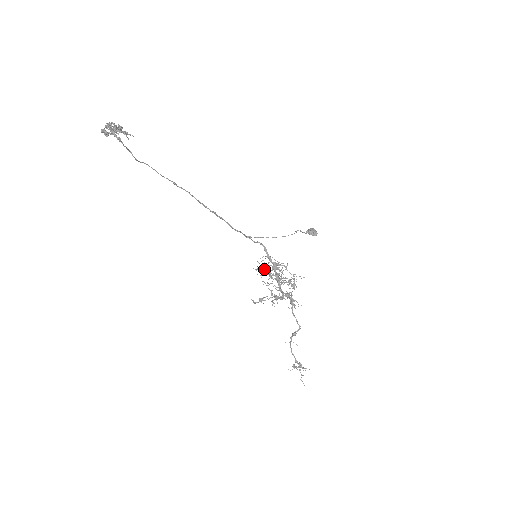
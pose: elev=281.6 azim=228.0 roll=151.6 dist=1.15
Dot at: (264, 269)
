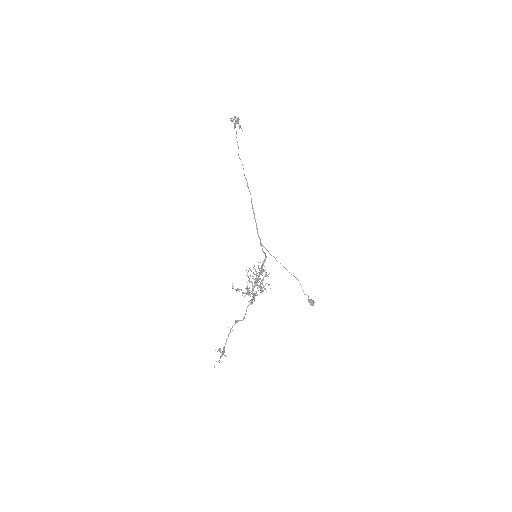
Dot at: occluded
